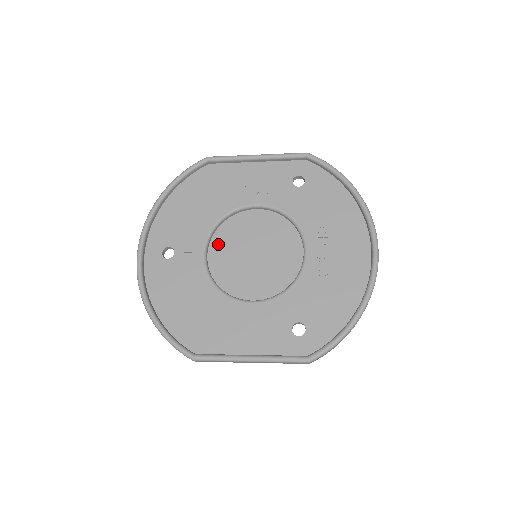
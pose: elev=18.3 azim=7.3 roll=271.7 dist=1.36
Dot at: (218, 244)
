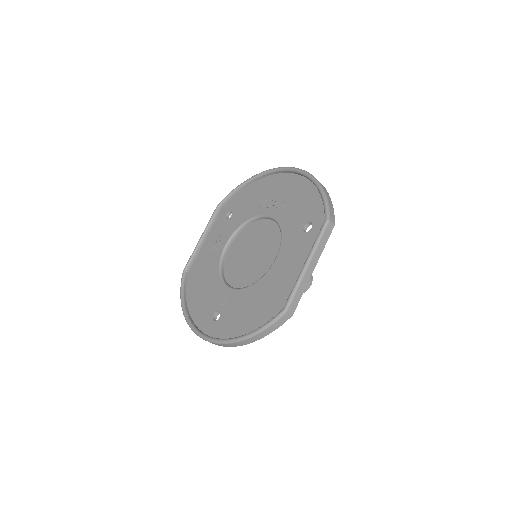
Dot at: (233, 279)
